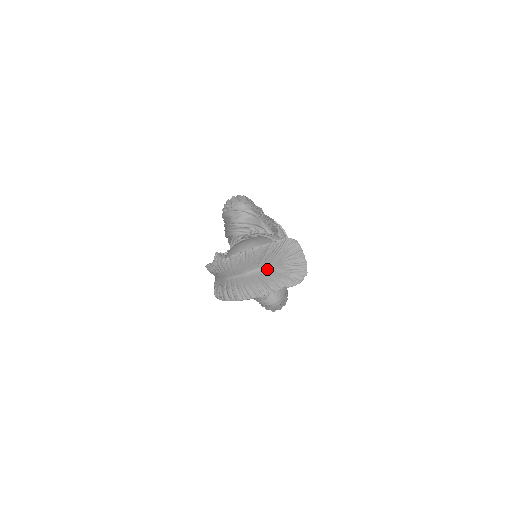
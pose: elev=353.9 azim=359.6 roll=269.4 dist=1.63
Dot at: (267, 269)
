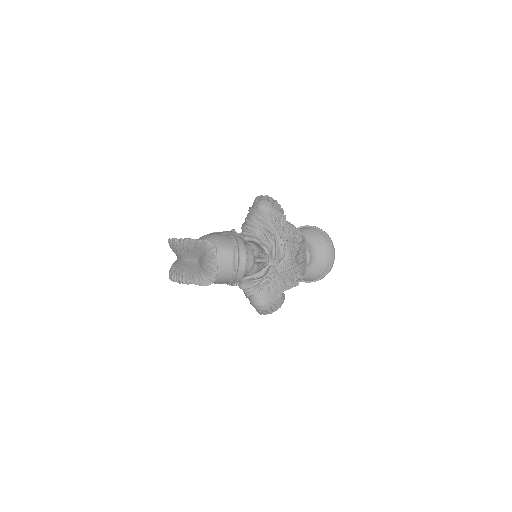
Dot at: (195, 262)
